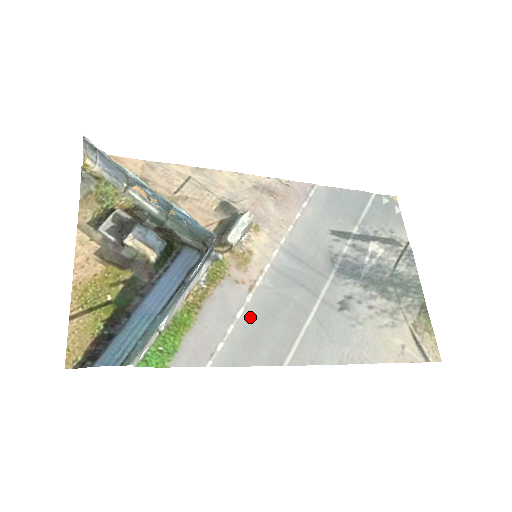
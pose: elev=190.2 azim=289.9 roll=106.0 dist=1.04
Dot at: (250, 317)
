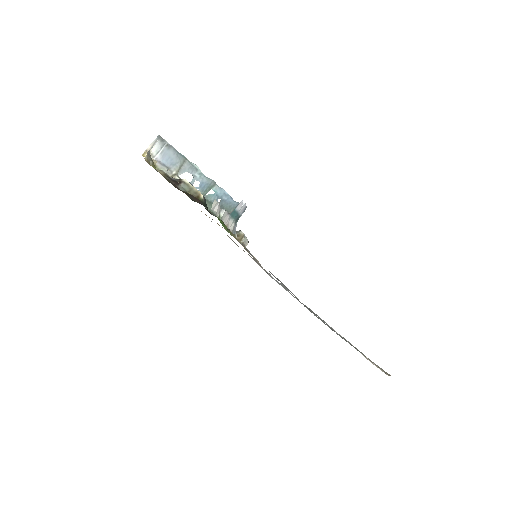
Dot at: occluded
